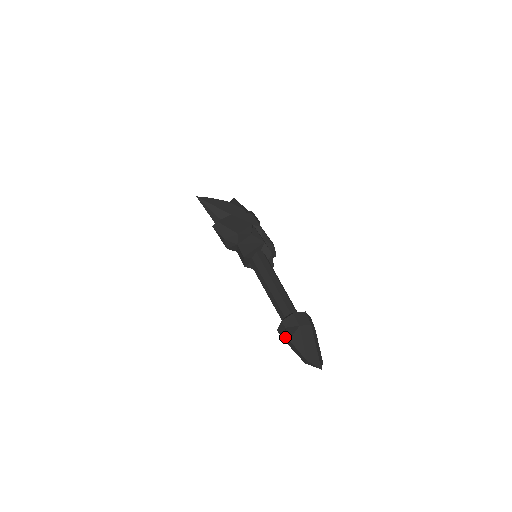
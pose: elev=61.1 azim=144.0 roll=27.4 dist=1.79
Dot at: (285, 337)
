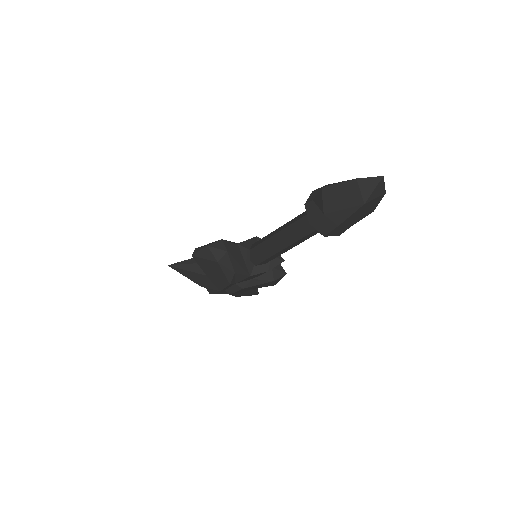
Dot at: (320, 207)
